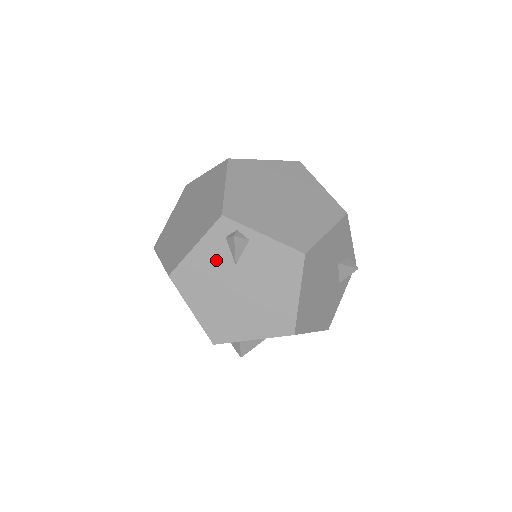
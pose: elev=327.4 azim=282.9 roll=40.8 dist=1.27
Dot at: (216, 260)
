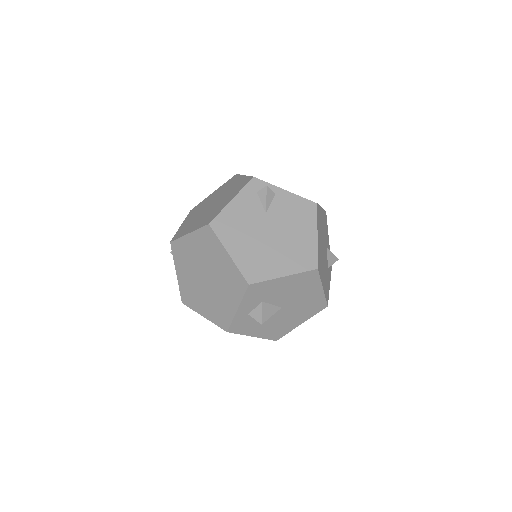
Dot at: (250, 210)
